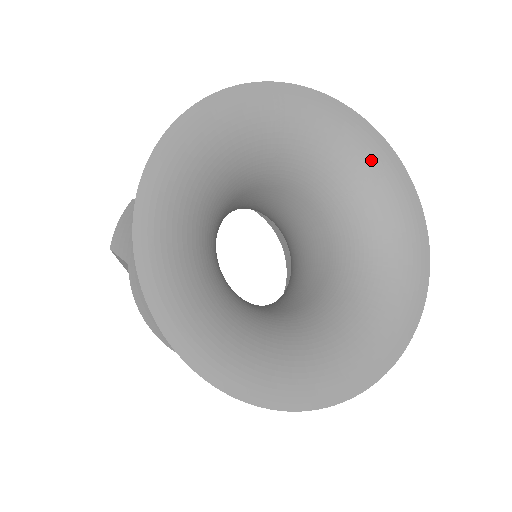
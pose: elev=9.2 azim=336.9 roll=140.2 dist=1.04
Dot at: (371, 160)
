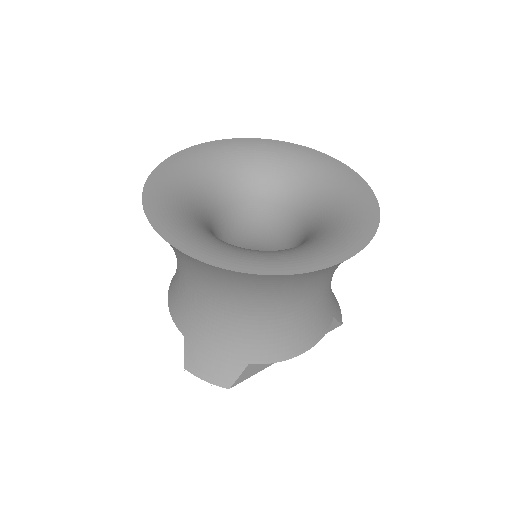
Dot at: (350, 190)
